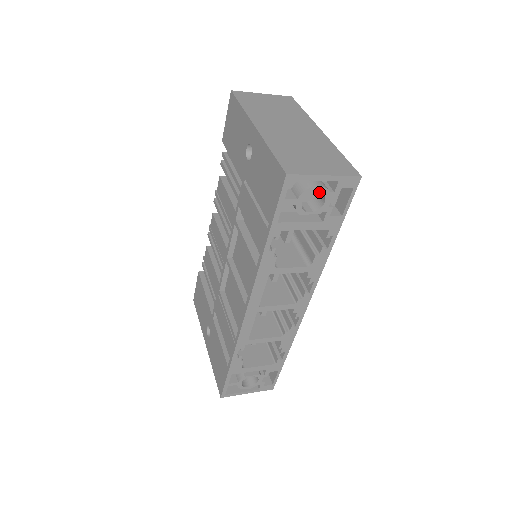
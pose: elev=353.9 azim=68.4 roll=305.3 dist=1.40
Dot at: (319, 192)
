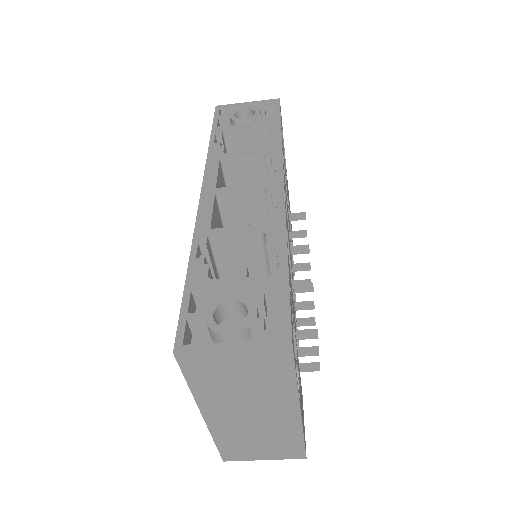
Dot at: occluded
